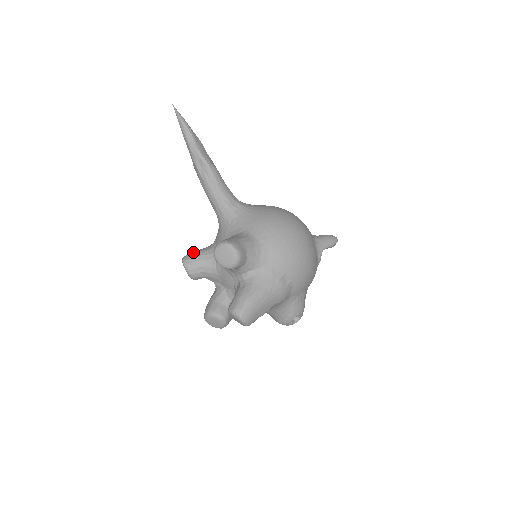
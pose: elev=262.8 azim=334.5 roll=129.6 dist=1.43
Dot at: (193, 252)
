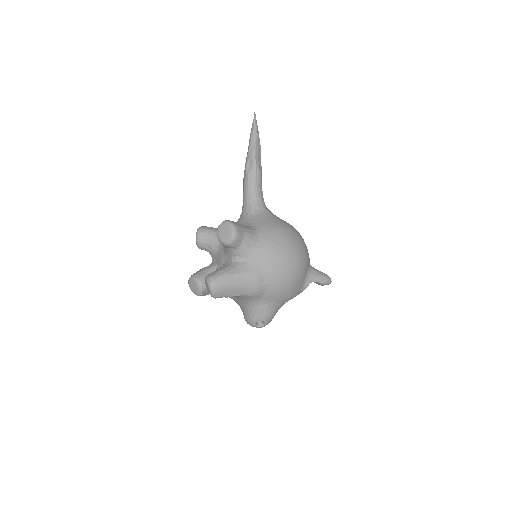
Dot at: occluded
